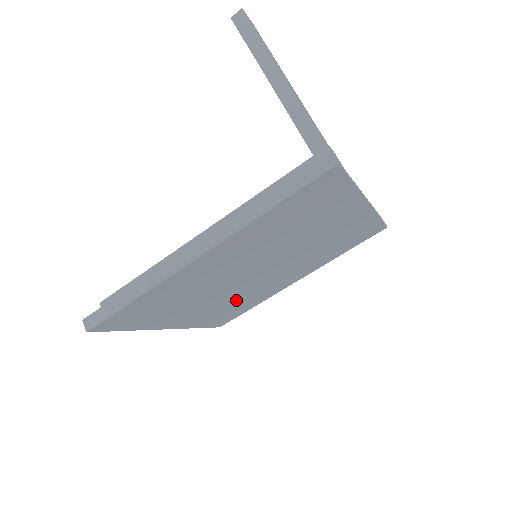
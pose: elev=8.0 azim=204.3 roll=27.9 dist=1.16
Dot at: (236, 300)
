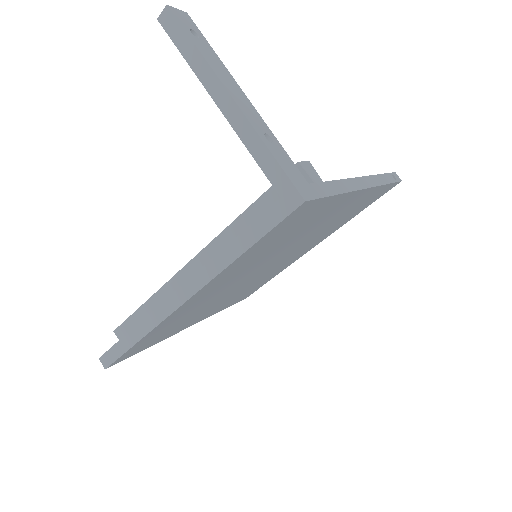
Dot at: (251, 285)
